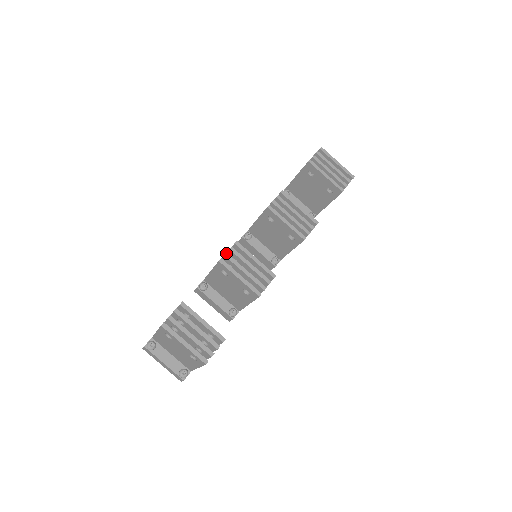
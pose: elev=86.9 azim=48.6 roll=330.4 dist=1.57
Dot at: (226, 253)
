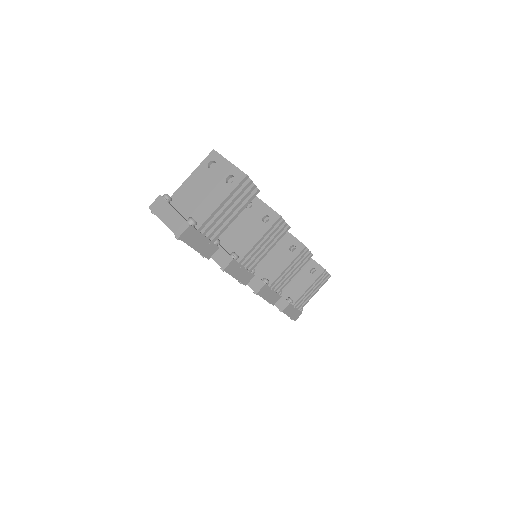
Dot at: occluded
